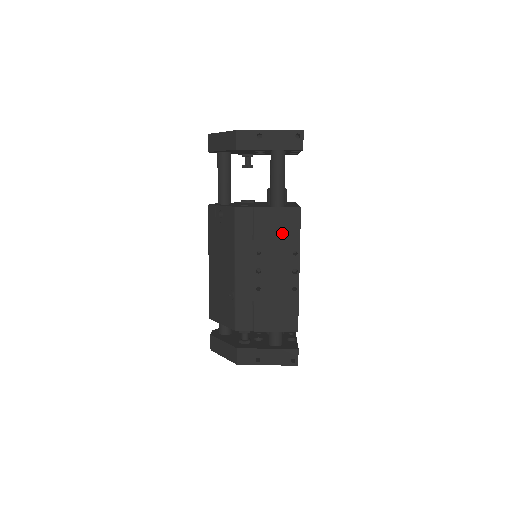
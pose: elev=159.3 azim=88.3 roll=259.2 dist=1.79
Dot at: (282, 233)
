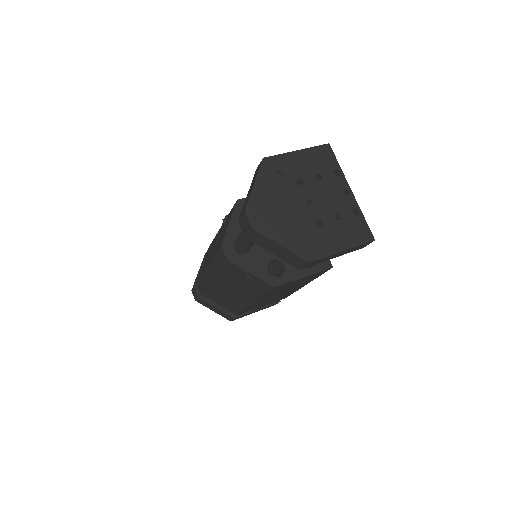
Dot at: occluded
